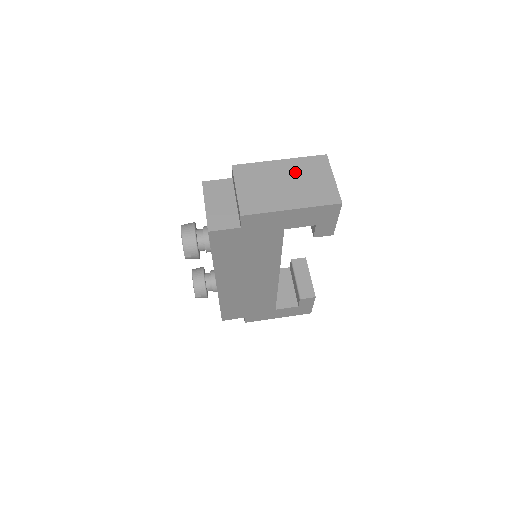
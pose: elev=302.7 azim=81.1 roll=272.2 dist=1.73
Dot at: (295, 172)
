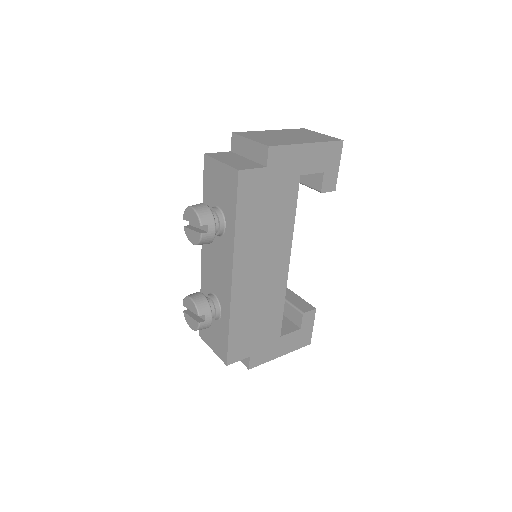
Dot at: (289, 133)
